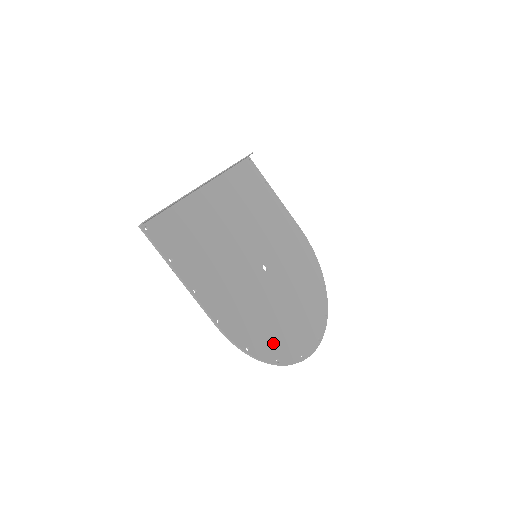
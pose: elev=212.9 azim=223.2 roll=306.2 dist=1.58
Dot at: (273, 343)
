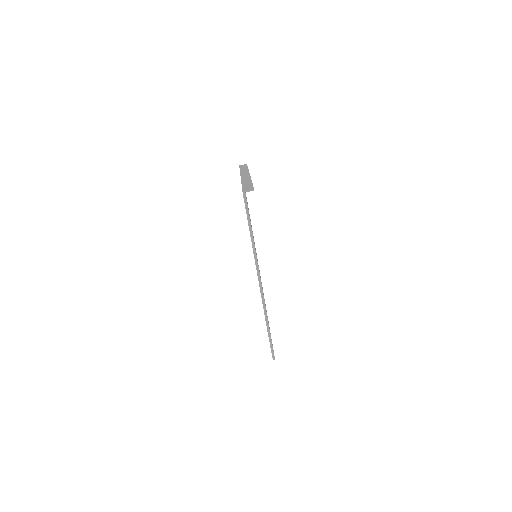
Dot at: occluded
